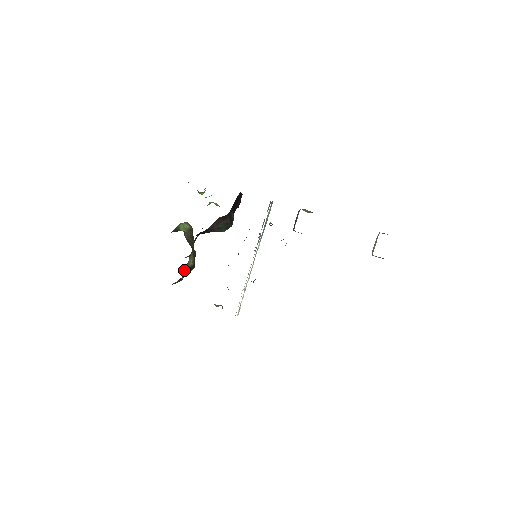
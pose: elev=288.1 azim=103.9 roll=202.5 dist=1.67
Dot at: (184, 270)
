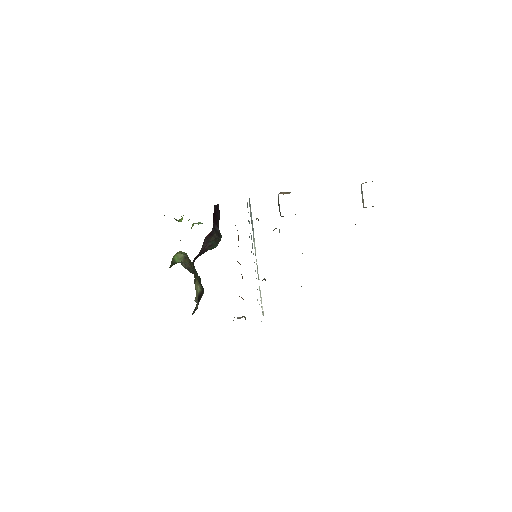
Dot at: (195, 299)
